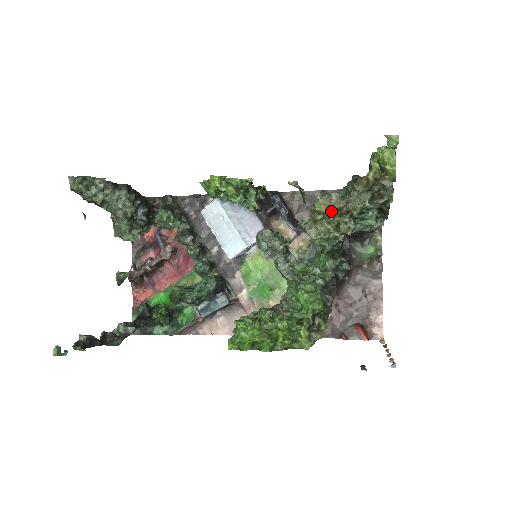
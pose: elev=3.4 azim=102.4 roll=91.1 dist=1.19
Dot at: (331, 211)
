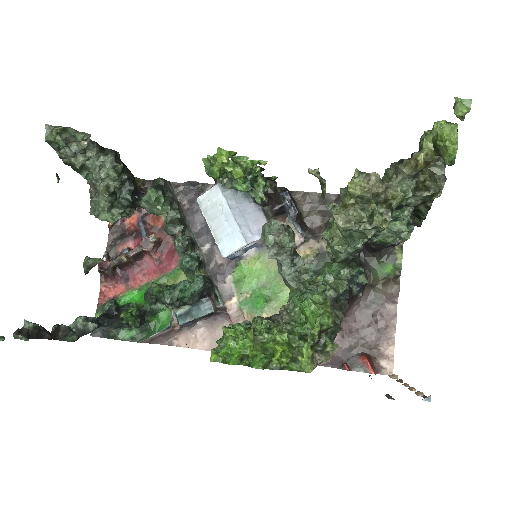
Dot at: (366, 196)
